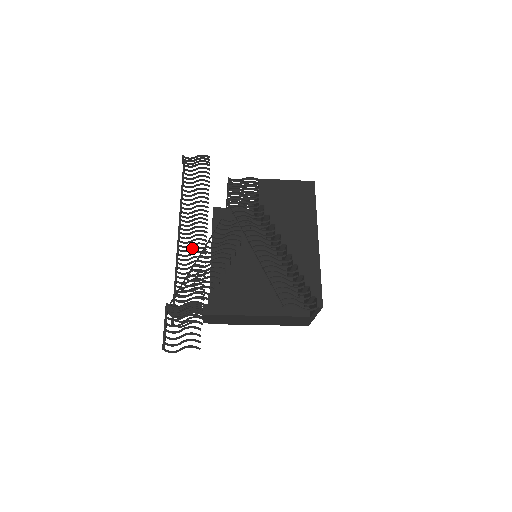
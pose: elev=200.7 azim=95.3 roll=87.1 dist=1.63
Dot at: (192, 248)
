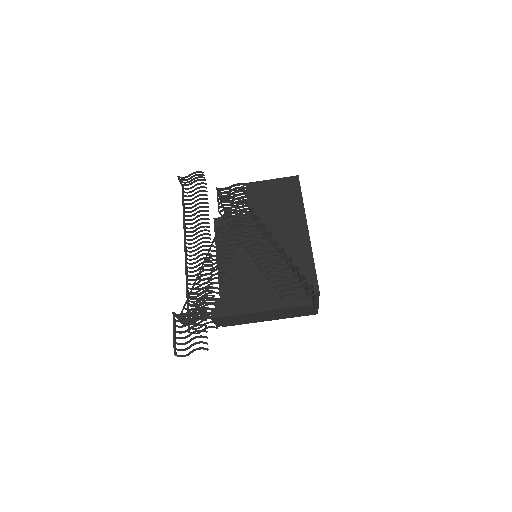
Dot at: (199, 259)
